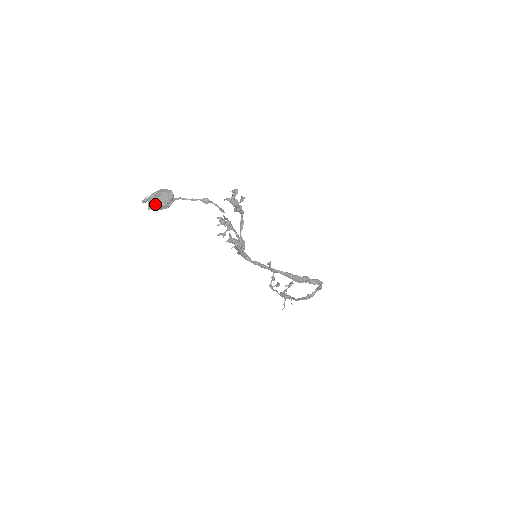
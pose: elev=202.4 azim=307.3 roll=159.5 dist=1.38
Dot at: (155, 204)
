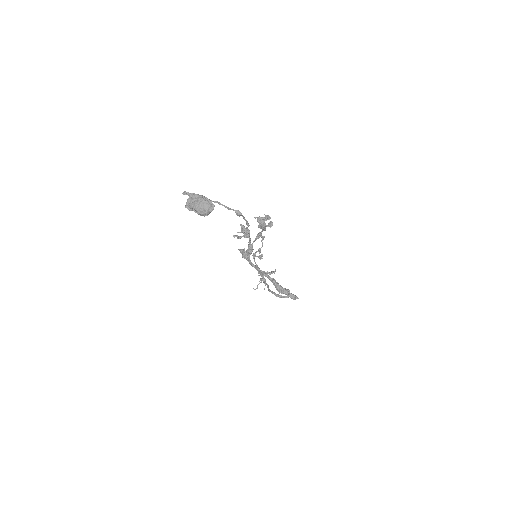
Dot at: (194, 207)
